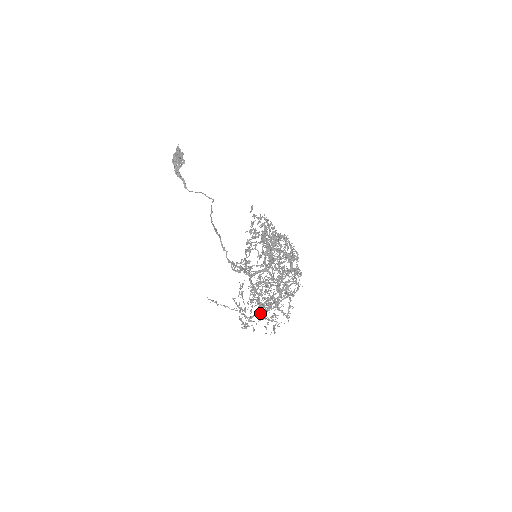
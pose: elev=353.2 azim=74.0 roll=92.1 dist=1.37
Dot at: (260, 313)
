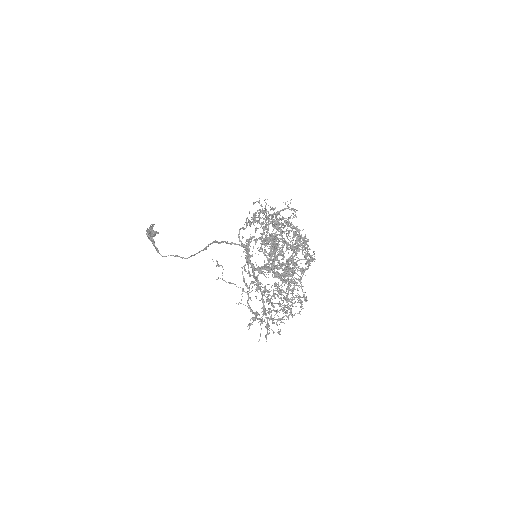
Dot at: (273, 291)
